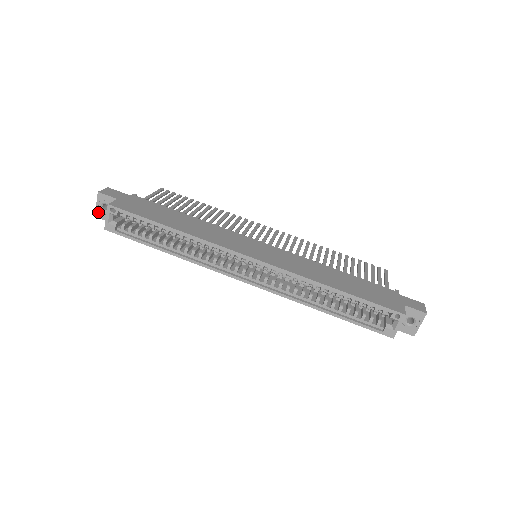
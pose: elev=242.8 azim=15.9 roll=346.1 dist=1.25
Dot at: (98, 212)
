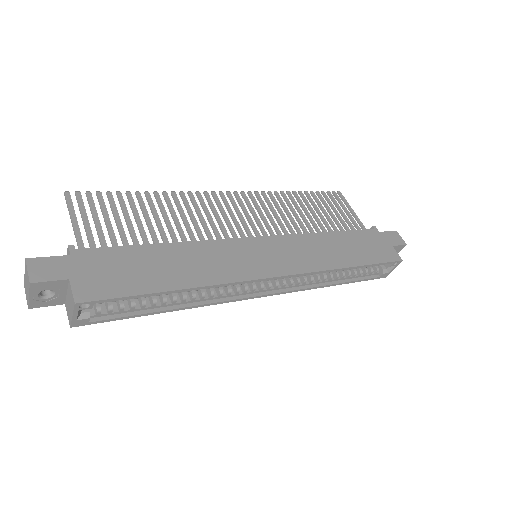
Dot at: (34, 303)
